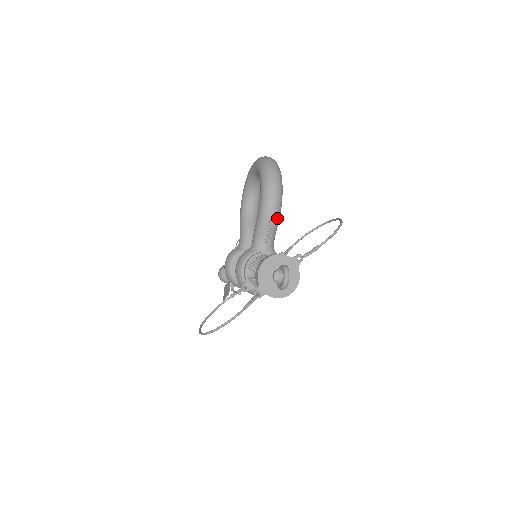
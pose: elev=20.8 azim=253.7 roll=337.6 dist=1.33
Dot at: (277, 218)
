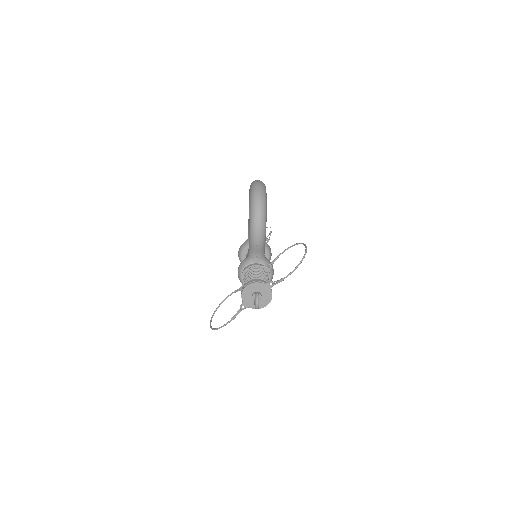
Dot at: (262, 243)
